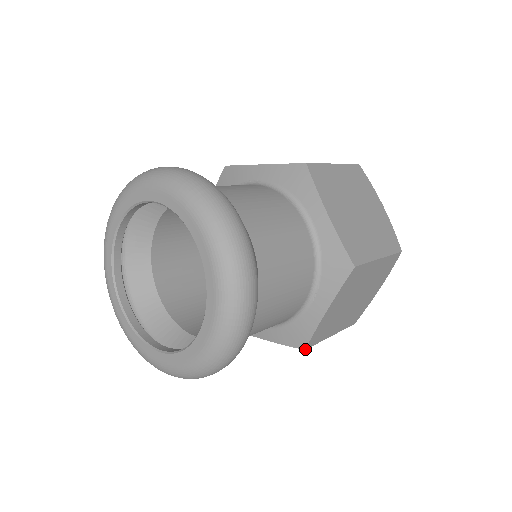
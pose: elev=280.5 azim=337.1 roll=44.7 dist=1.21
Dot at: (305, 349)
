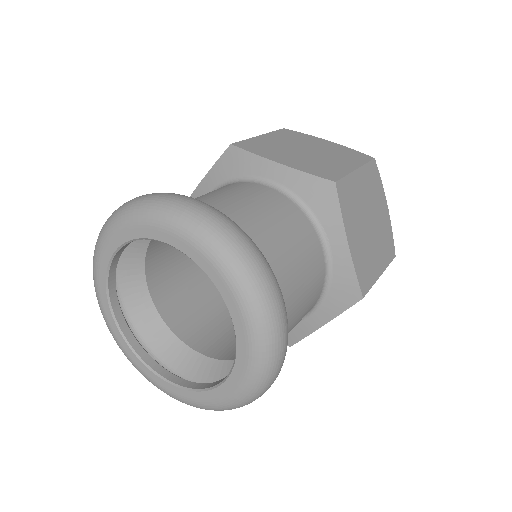
Dot at: (363, 297)
